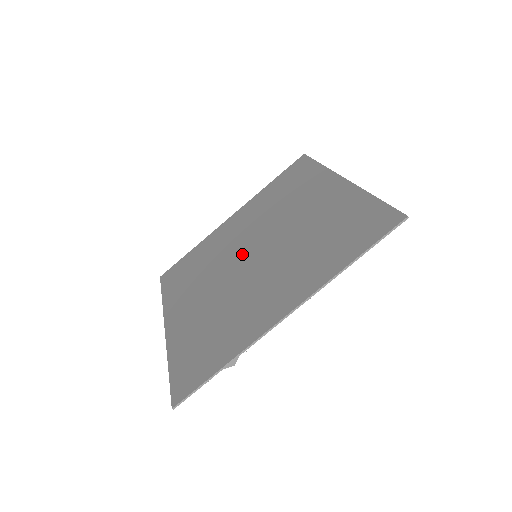
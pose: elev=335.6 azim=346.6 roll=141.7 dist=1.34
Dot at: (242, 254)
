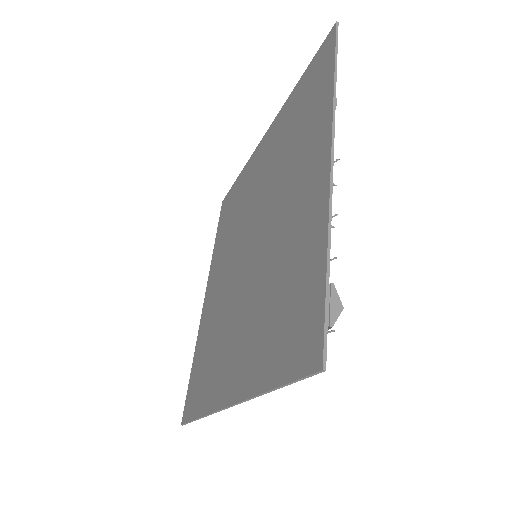
Dot at: (241, 264)
